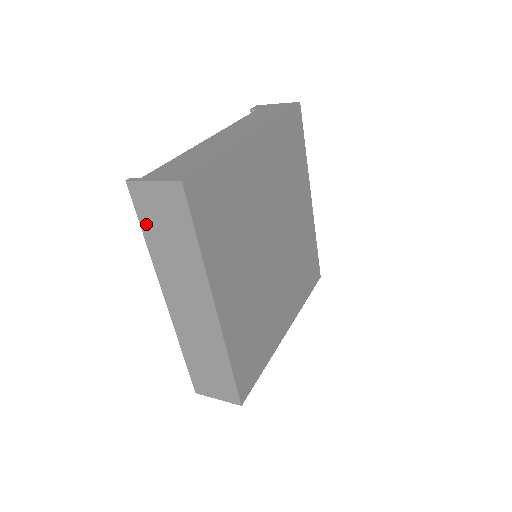
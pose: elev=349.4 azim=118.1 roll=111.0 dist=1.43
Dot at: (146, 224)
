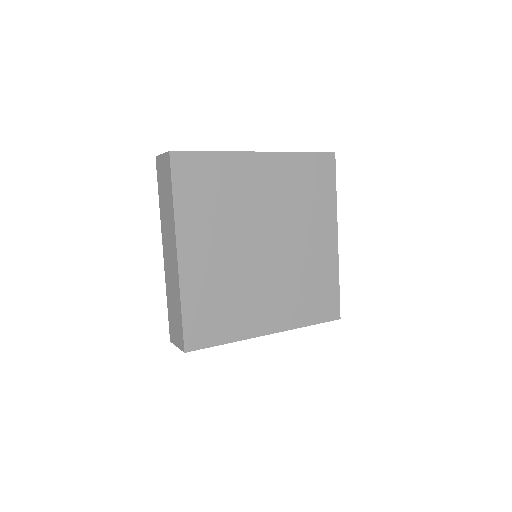
Dot at: (160, 187)
